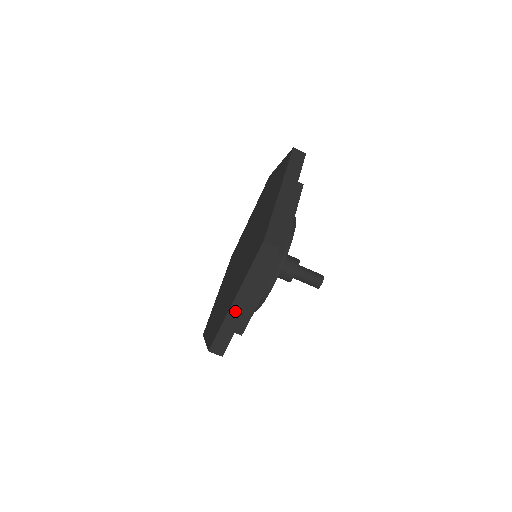
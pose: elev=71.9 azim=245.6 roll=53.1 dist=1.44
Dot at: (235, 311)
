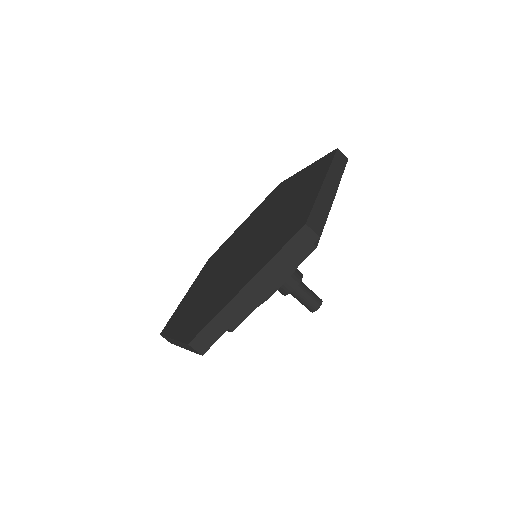
Dot at: (174, 341)
